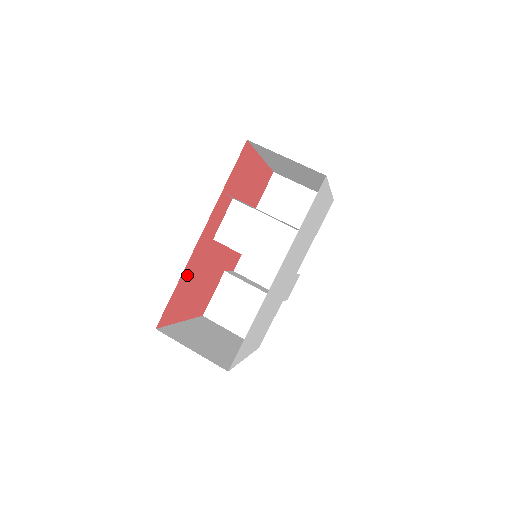
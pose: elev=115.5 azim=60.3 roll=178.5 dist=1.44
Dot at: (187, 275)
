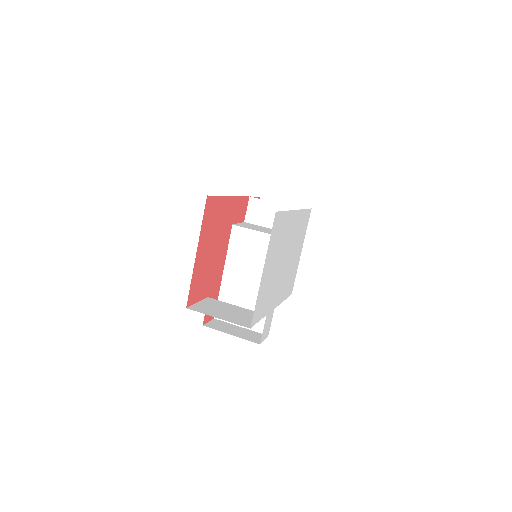
Dot at: (223, 208)
